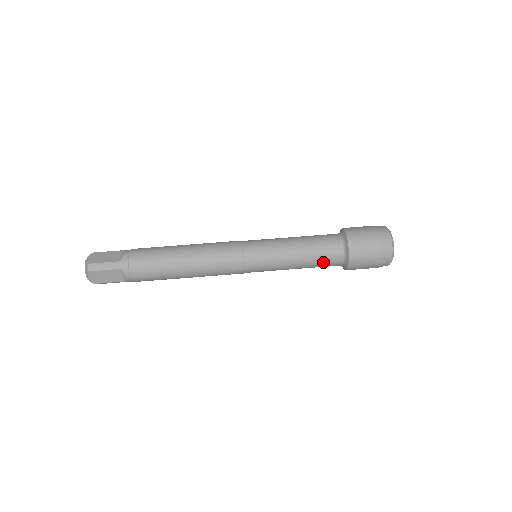
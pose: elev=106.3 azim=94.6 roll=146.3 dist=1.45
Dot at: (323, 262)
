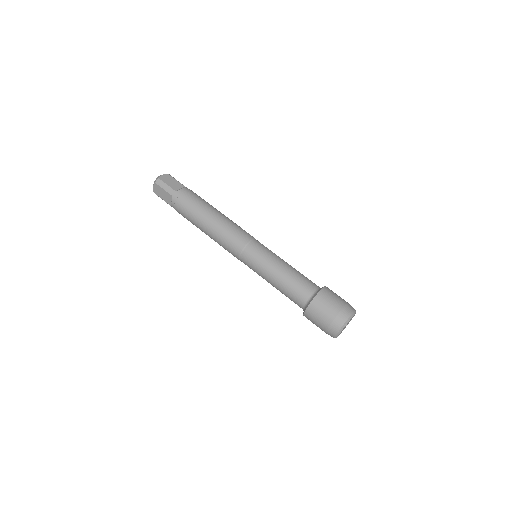
Dot at: (291, 296)
